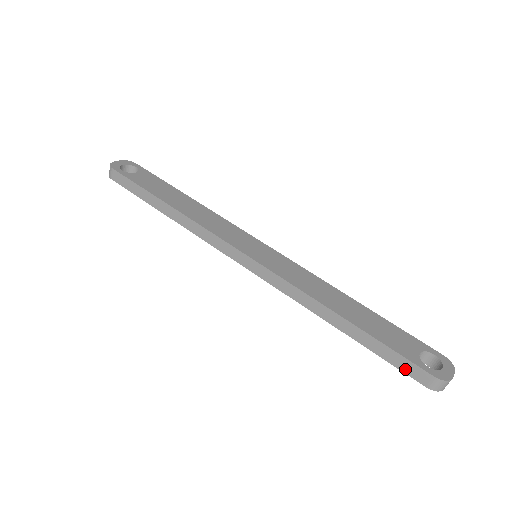
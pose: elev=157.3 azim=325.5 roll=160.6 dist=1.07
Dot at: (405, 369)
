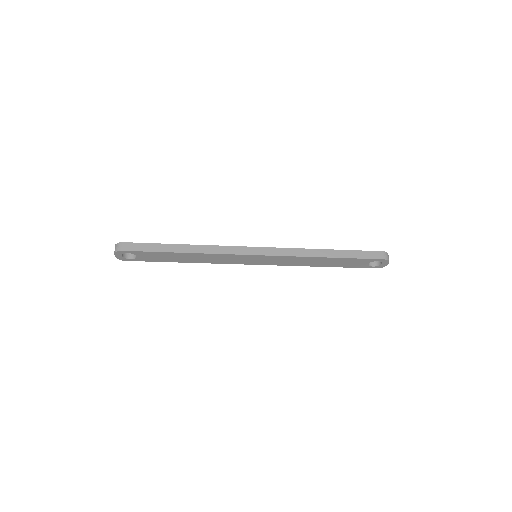
Dot at: (370, 257)
